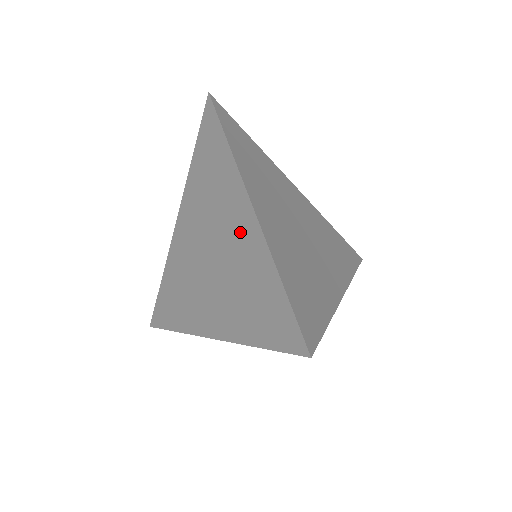
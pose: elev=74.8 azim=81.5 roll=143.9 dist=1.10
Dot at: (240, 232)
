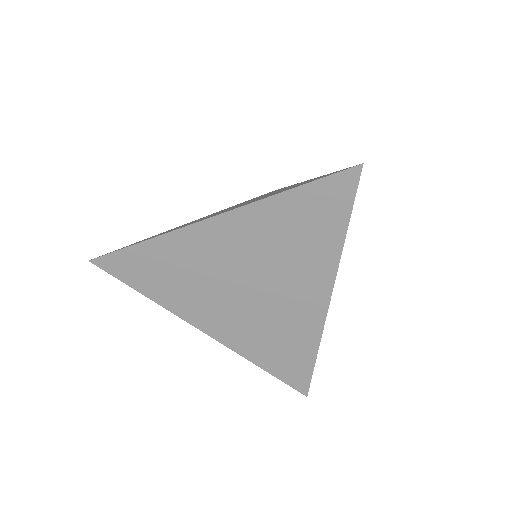
Dot at: occluded
